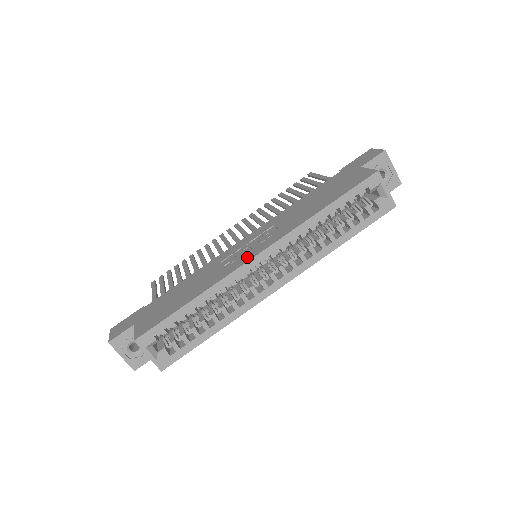
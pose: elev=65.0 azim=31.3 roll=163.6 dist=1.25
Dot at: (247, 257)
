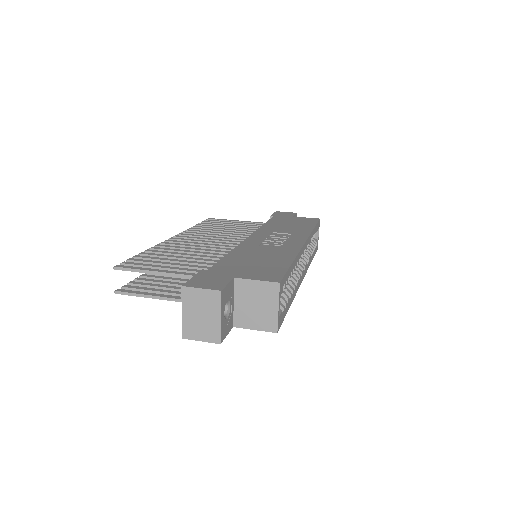
Dot at: (296, 243)
